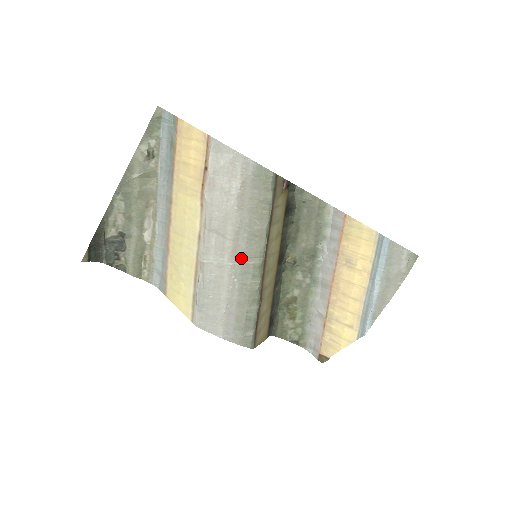
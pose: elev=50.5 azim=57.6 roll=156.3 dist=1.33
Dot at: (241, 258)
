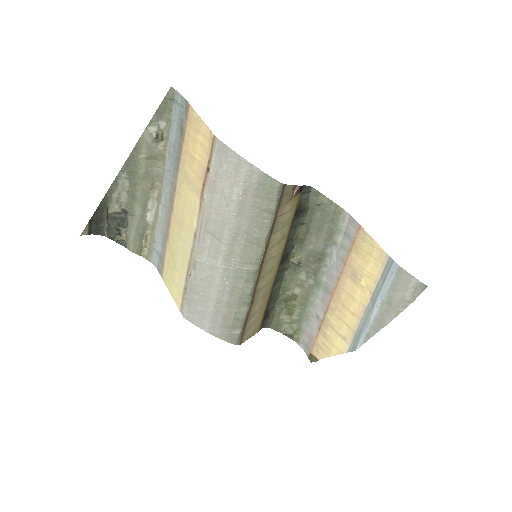
Dot at: (235, 263)
